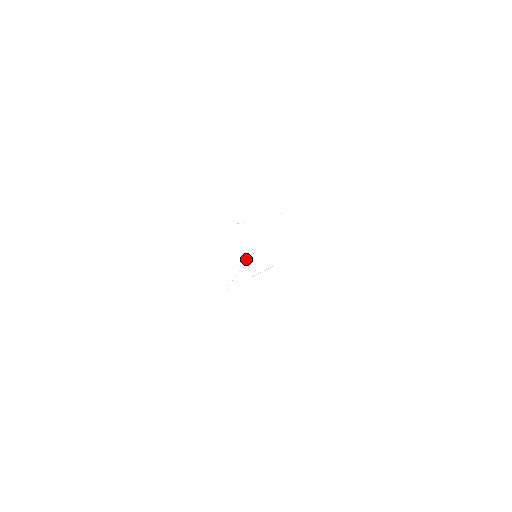
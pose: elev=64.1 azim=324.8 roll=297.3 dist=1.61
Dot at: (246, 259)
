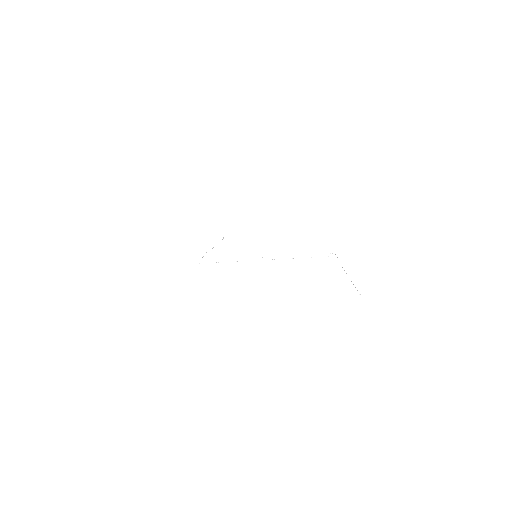
Dot at: occluded
